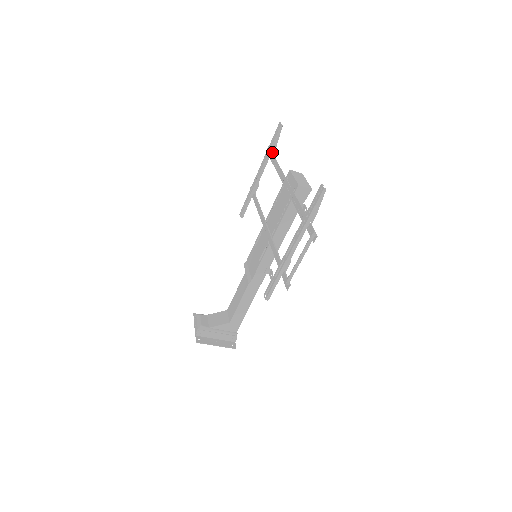
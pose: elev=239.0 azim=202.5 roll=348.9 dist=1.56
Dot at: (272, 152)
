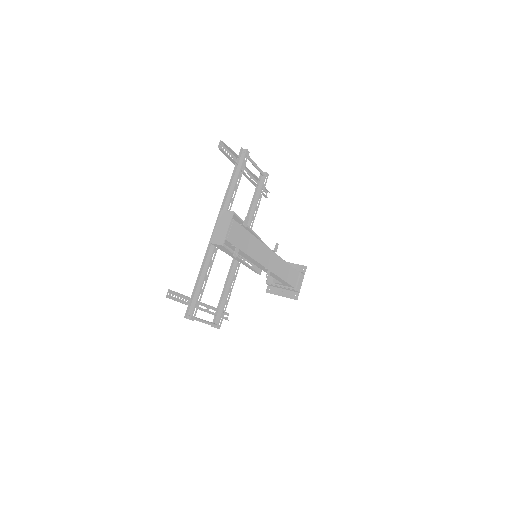
Dot at: (235, 163)
